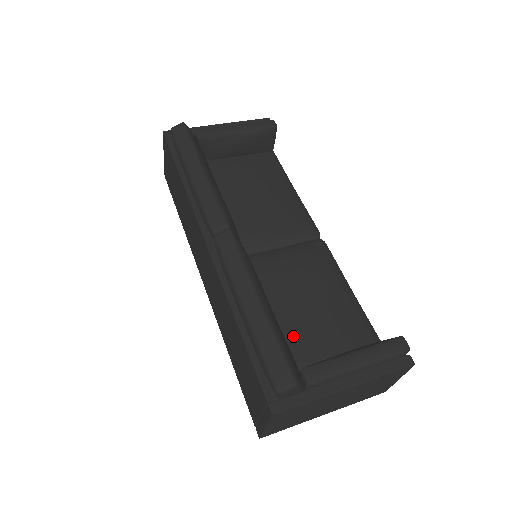
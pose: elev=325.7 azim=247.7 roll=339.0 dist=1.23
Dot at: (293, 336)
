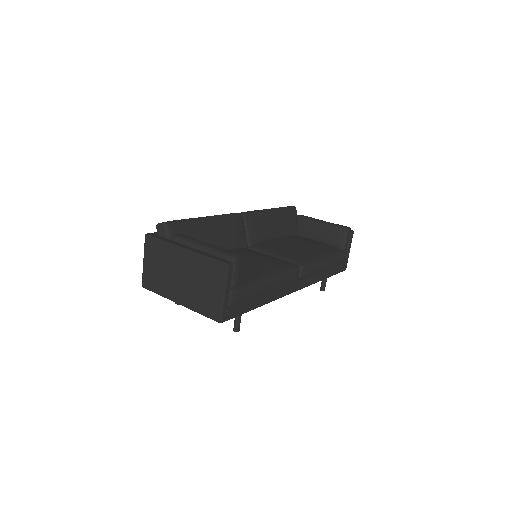
Dot at: occluded
